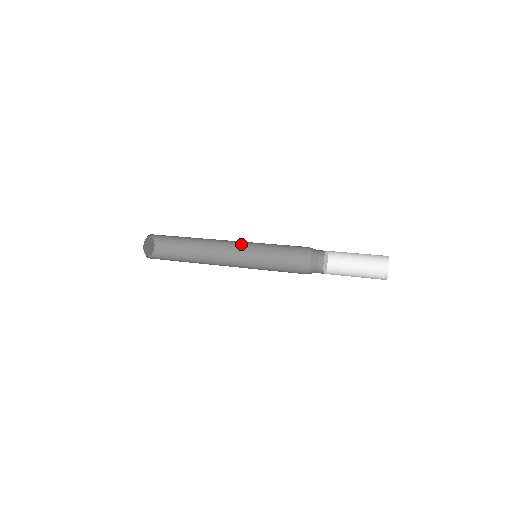
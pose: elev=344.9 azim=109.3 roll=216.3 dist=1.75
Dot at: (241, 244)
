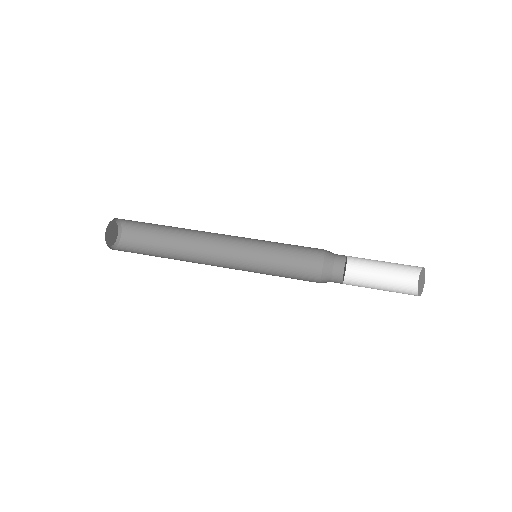
Dot at: (236, 243)
